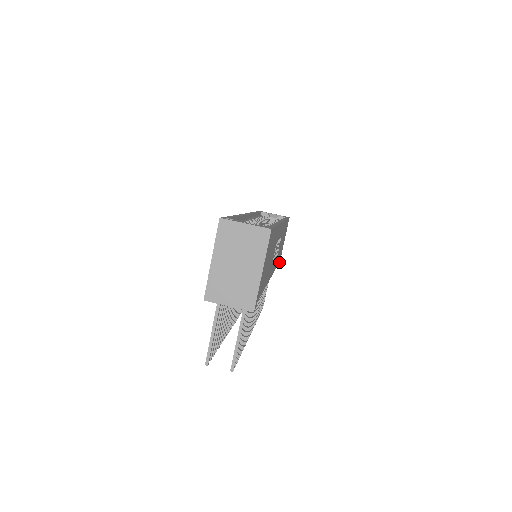
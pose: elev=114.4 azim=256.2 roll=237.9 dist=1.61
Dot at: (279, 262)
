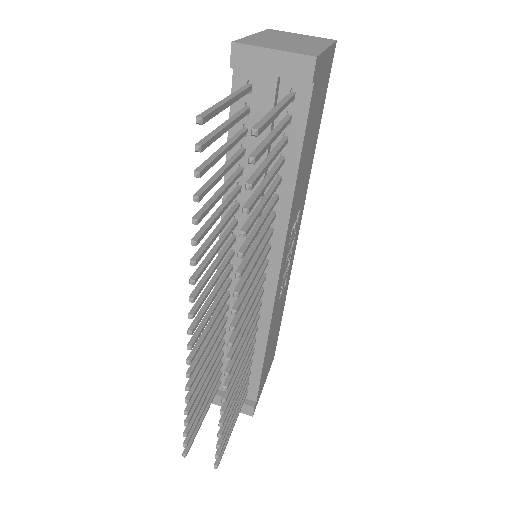
Dot at: (255, 404)
